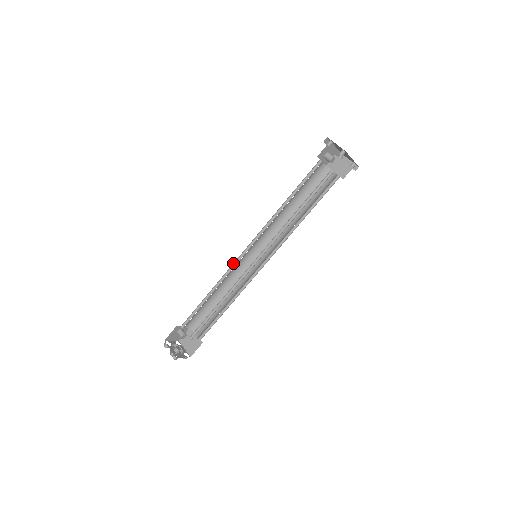
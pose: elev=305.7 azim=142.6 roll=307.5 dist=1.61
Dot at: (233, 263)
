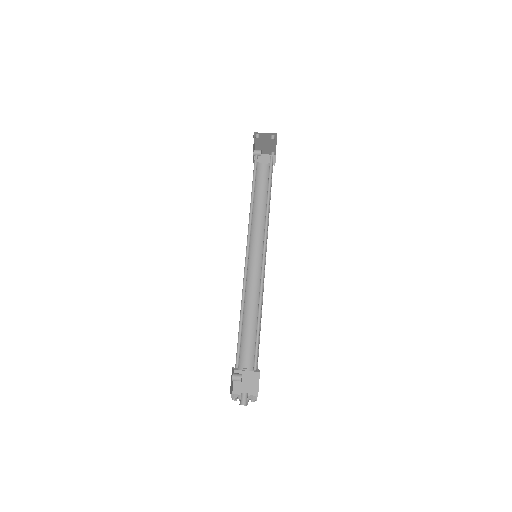
Dot at: occluded
